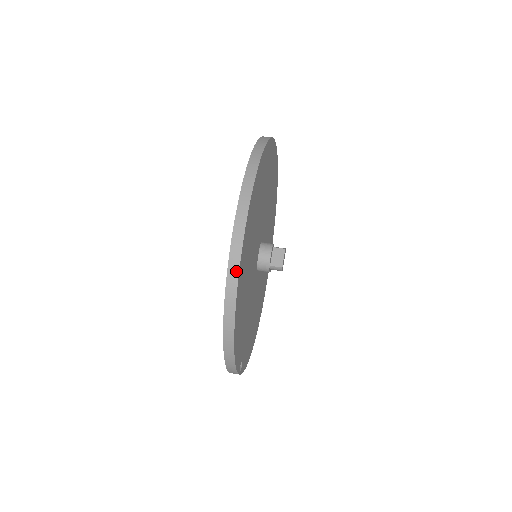
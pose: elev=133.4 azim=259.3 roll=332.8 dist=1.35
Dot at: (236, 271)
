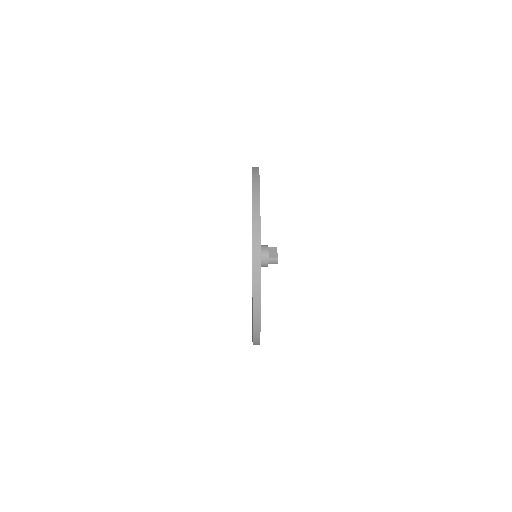
Dot at: (258, 221)
